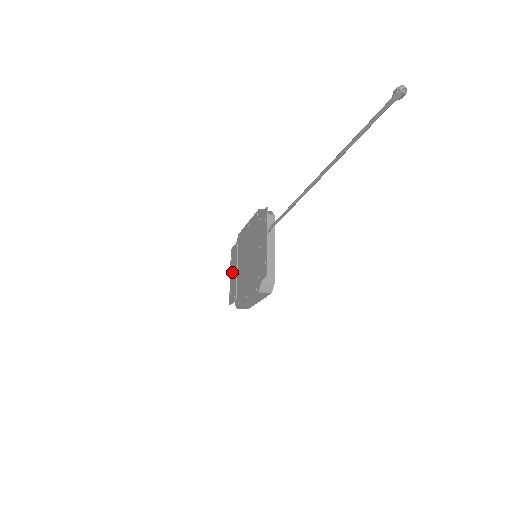
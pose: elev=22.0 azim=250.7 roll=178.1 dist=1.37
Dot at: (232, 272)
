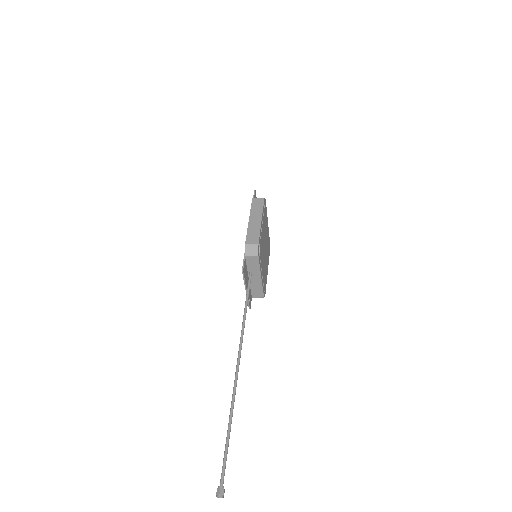
Dot at: occluded
